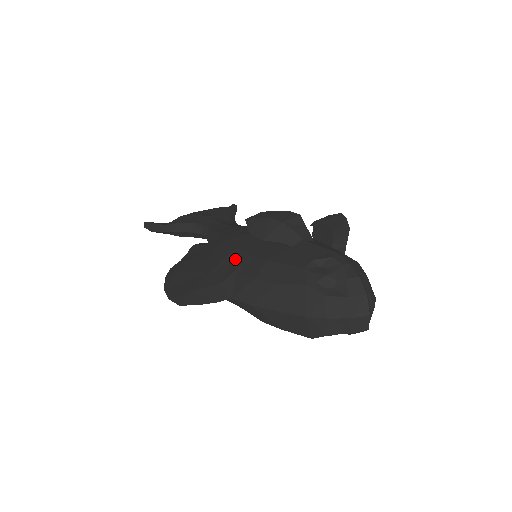
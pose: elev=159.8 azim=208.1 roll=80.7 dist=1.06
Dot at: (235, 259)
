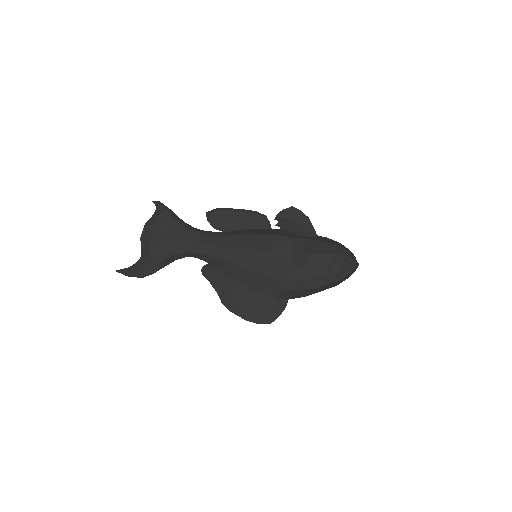
Dot at: (275, 283)
